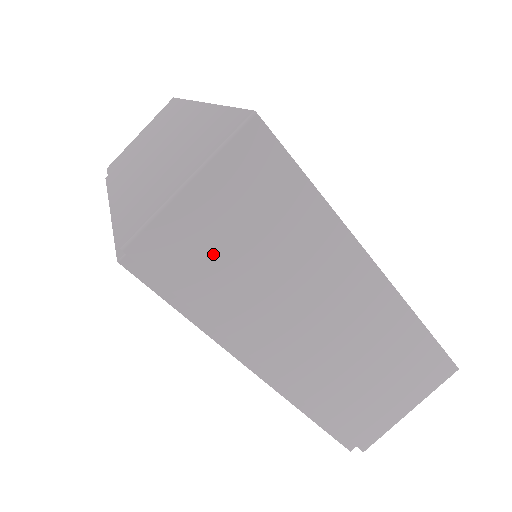
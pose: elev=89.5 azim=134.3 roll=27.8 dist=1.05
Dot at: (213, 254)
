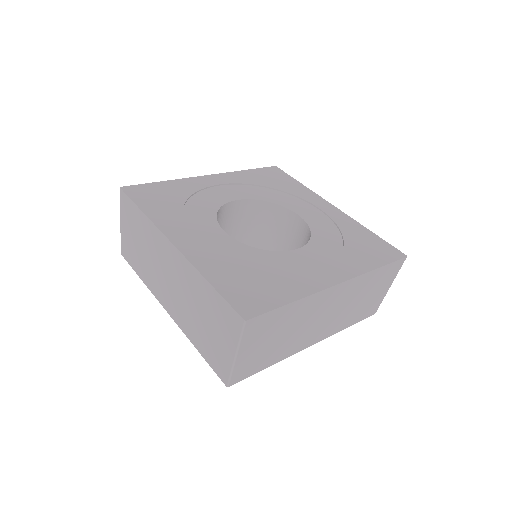
Dot at: (263, 354)
